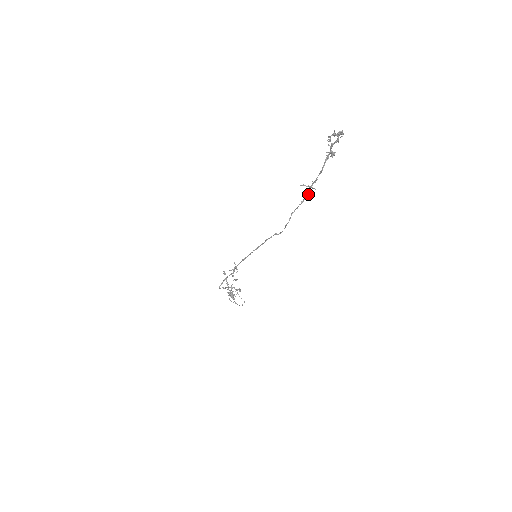
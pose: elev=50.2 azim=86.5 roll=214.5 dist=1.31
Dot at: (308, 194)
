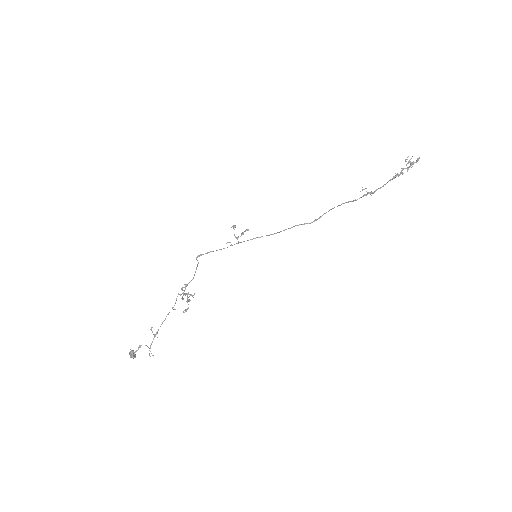
Dot at: occluded
